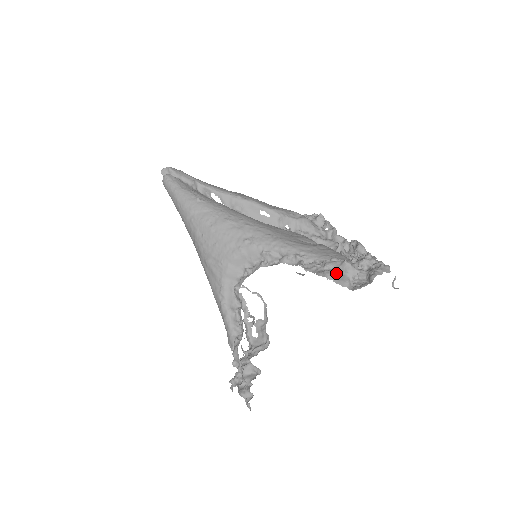
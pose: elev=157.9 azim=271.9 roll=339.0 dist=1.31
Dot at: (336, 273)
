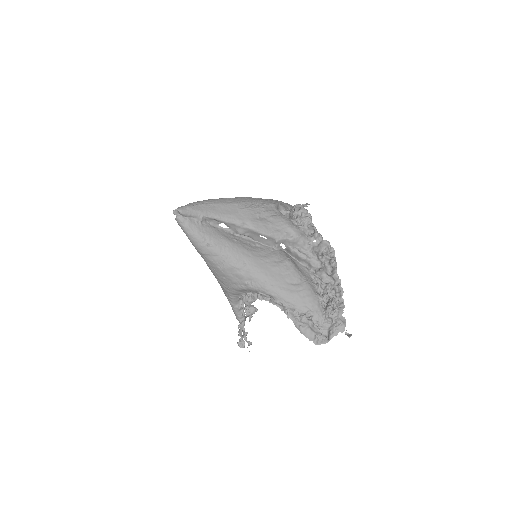
Dot at: (307, 329)
